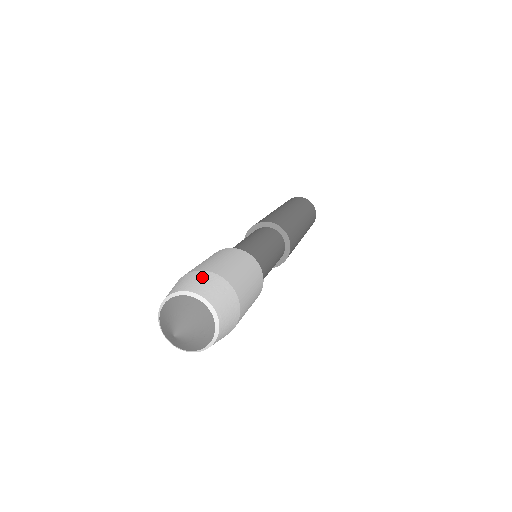
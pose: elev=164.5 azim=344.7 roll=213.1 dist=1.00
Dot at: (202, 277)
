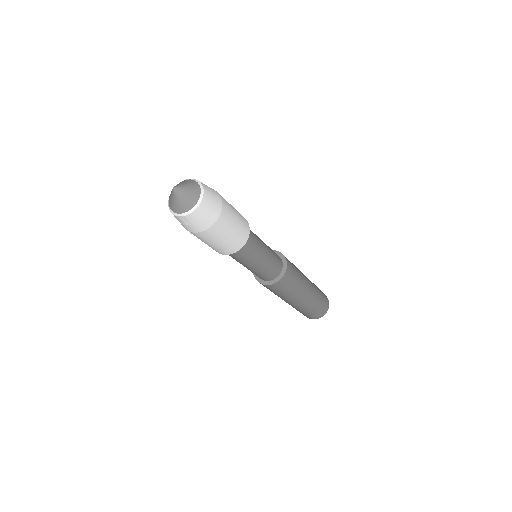
Dot at: occluded
